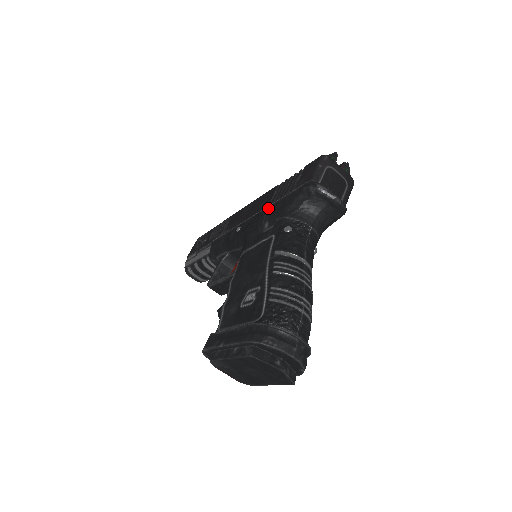
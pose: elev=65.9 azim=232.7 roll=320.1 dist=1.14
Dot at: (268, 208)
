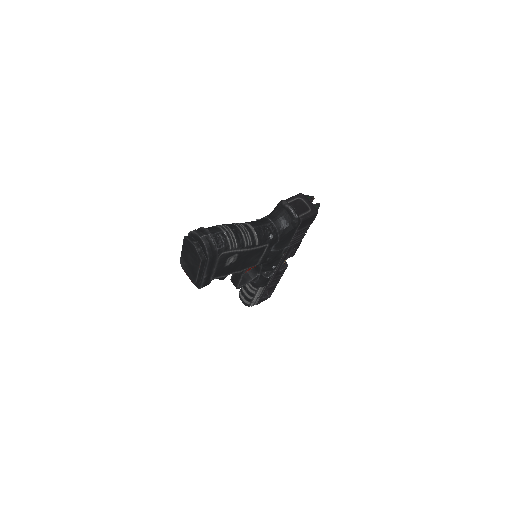
Dot at: occluded
